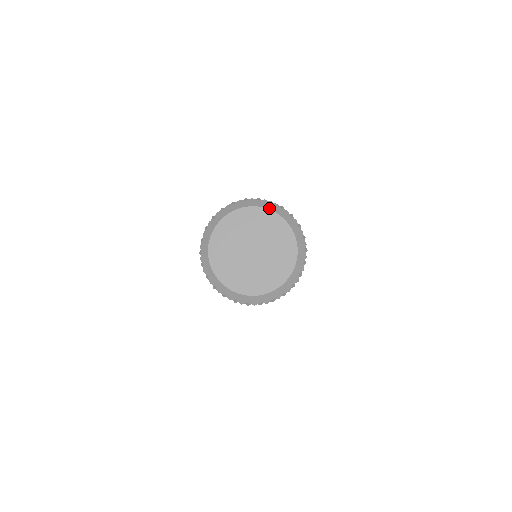
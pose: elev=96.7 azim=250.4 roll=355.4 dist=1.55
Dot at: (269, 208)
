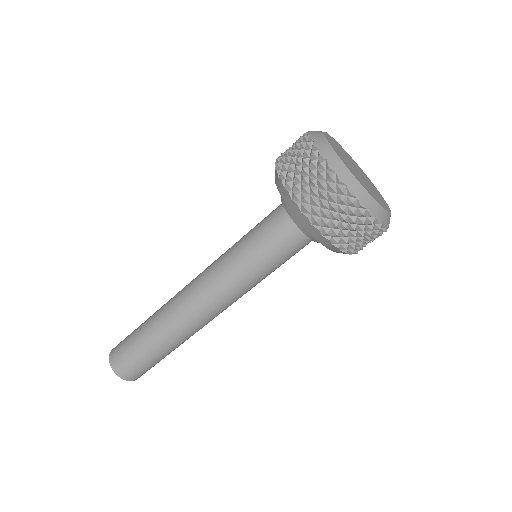
Dot at: (374, 186)
